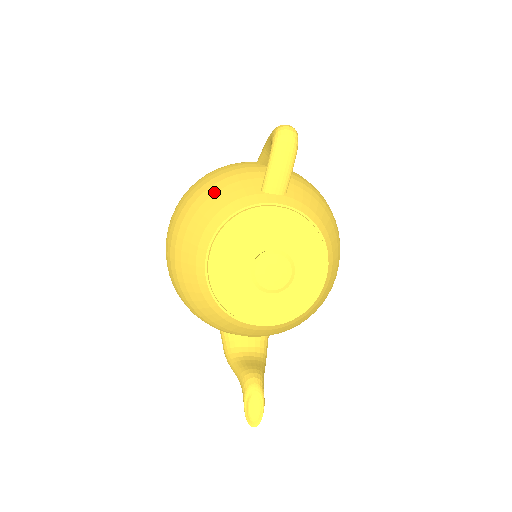
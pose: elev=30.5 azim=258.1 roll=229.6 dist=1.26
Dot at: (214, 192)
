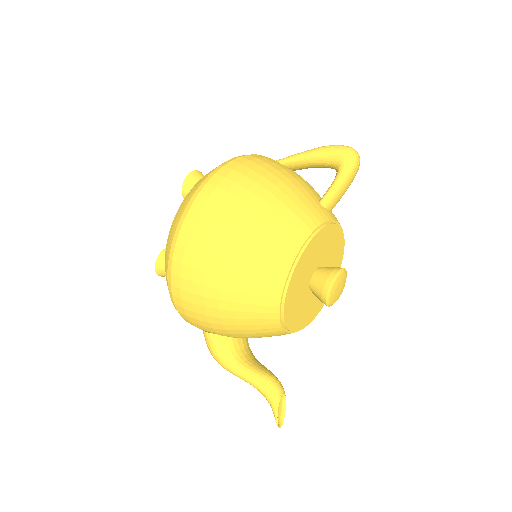
Dot at: (281, 197)
